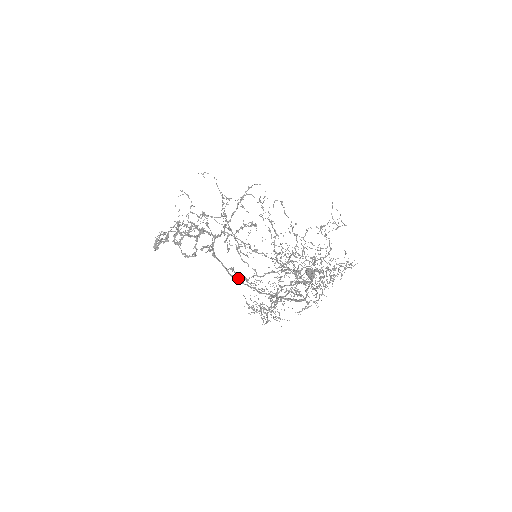
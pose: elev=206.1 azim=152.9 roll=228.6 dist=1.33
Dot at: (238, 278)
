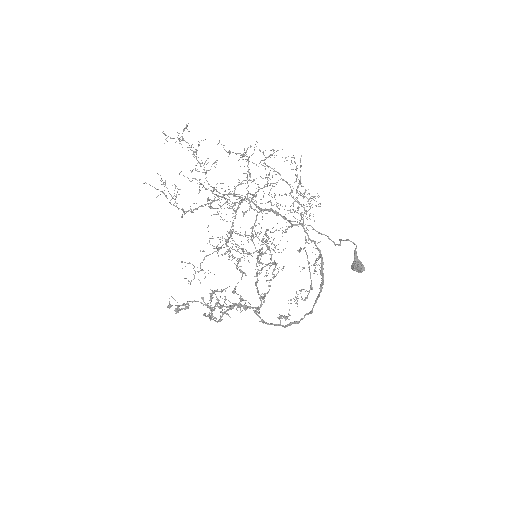
Dot at: (287, 317)
